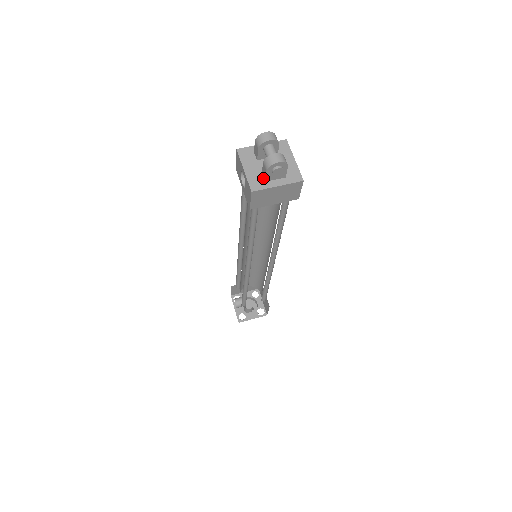
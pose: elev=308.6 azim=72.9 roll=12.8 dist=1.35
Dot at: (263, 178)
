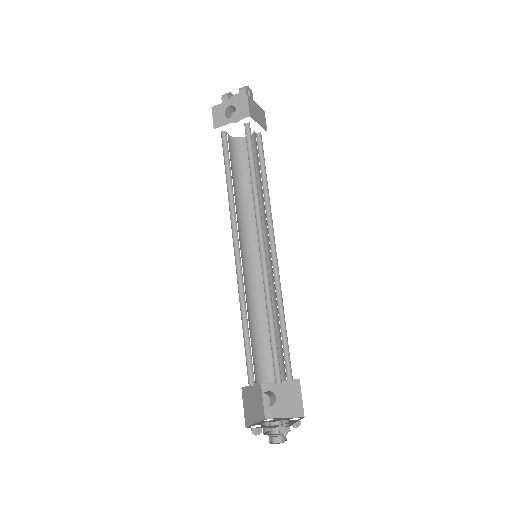
Dot at: occluded
